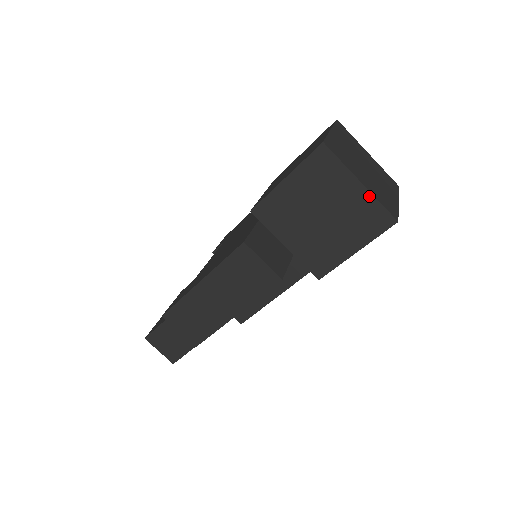
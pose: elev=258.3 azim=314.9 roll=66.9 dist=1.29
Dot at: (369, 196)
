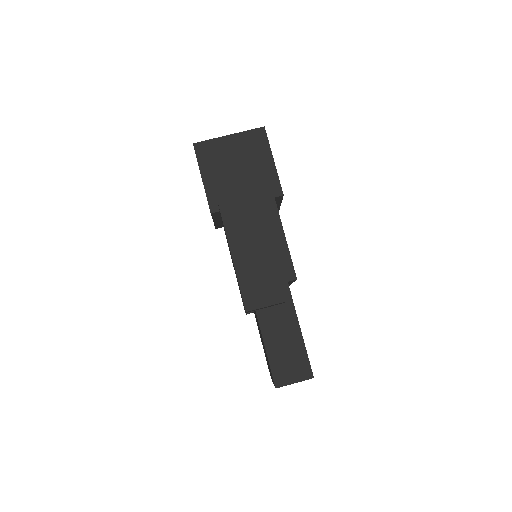
Dot at: (239, 135)
